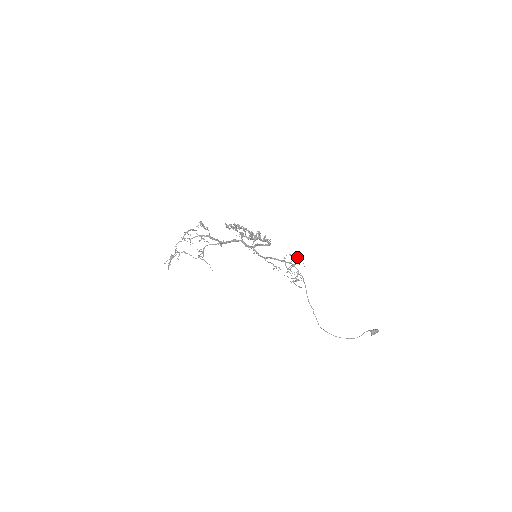
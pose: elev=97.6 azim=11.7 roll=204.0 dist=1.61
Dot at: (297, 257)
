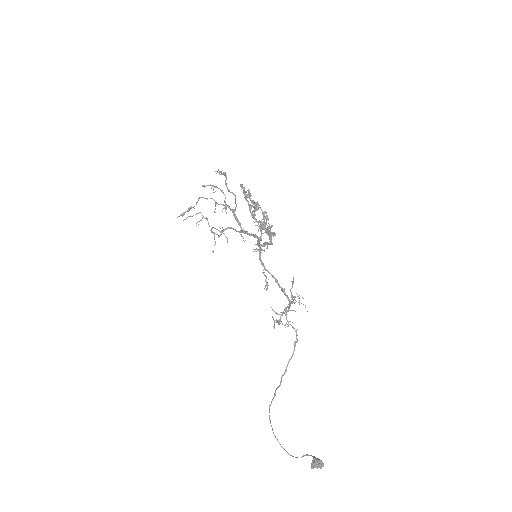
Dot at: (292, 282)
